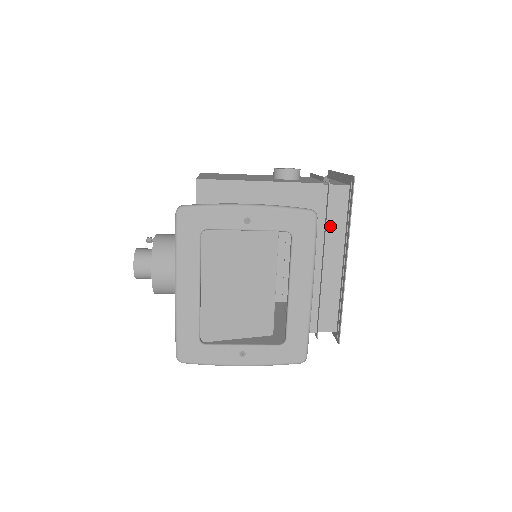
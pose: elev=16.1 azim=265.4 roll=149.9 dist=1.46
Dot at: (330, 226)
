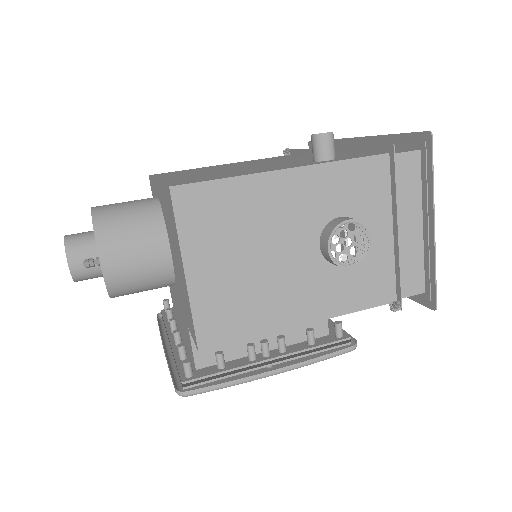
Dot at: occluded
